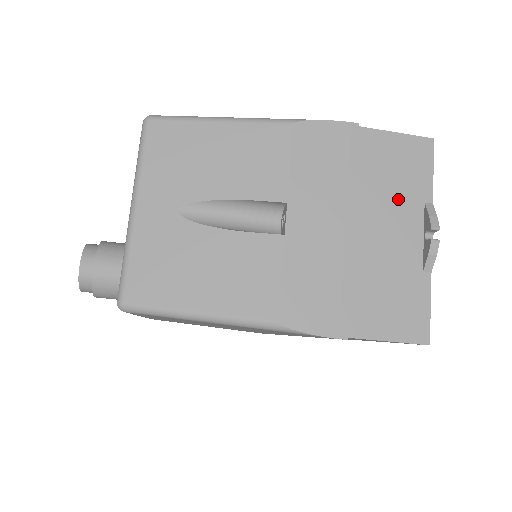
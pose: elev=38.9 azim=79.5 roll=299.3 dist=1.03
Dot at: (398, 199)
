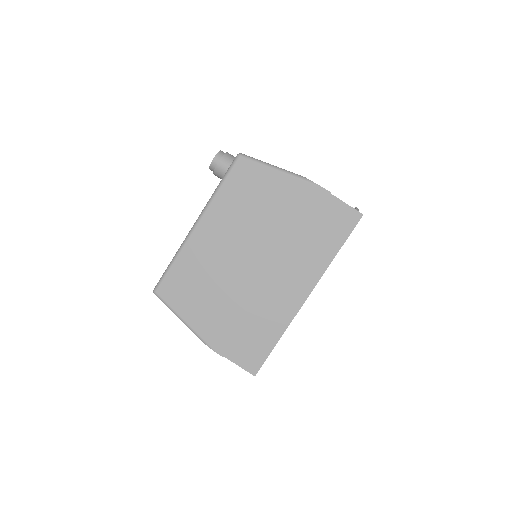
Dot at: occluded
